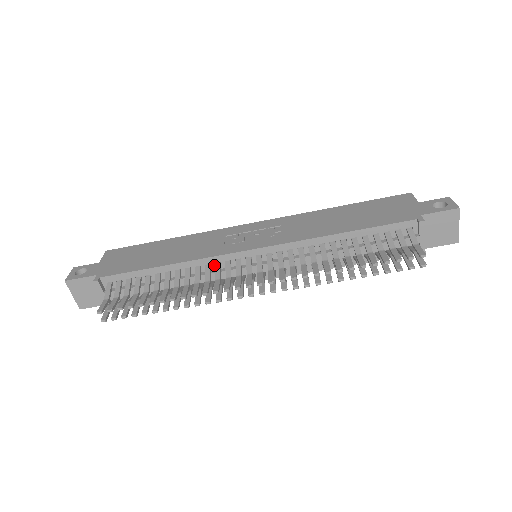
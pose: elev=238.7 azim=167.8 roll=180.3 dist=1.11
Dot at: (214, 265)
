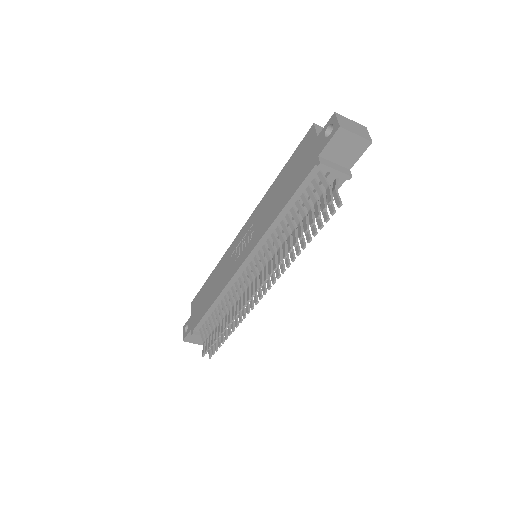
Dot at: (235, 285)
